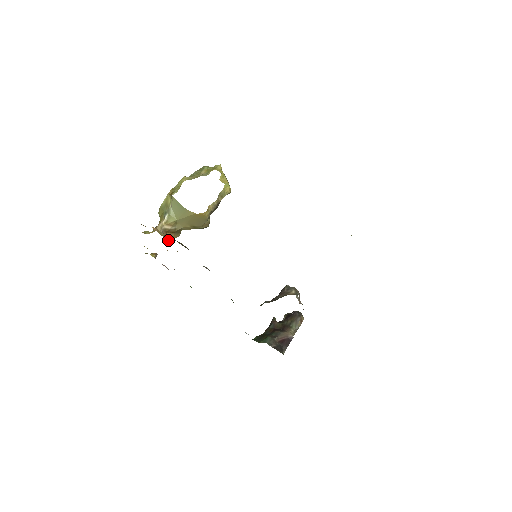
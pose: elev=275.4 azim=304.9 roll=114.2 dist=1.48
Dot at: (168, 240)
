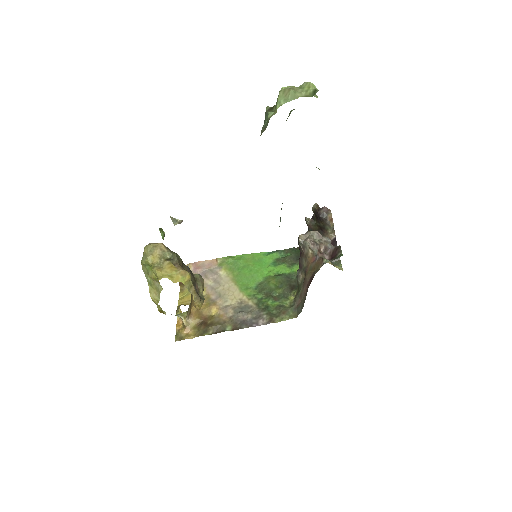
Dot at: (193, 301)
